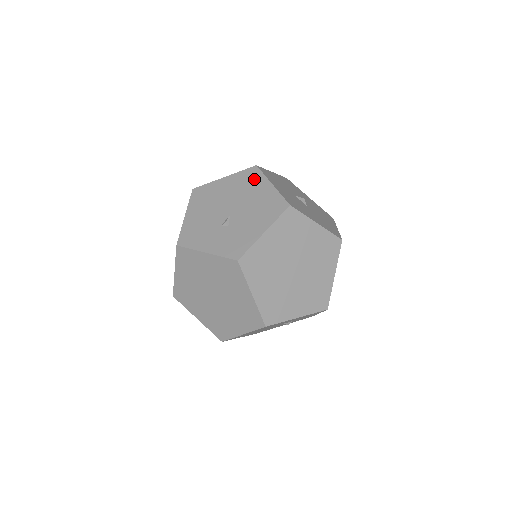
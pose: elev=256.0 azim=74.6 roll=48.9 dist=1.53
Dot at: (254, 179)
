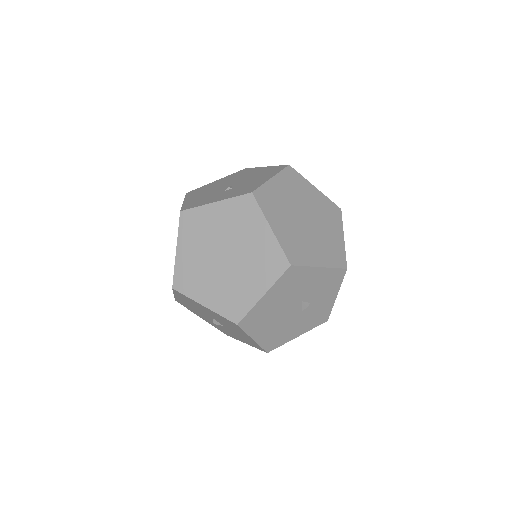
Dot at: (247, 171)
